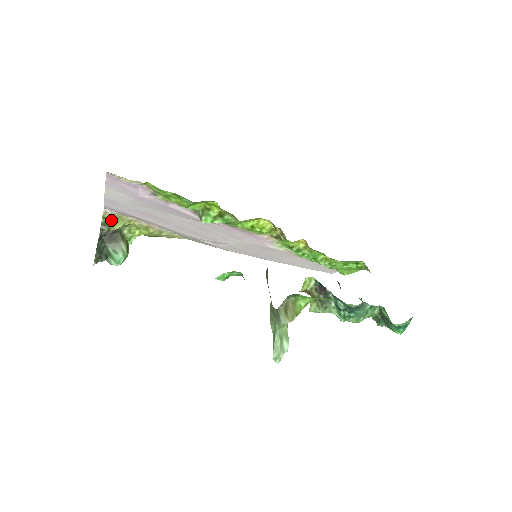
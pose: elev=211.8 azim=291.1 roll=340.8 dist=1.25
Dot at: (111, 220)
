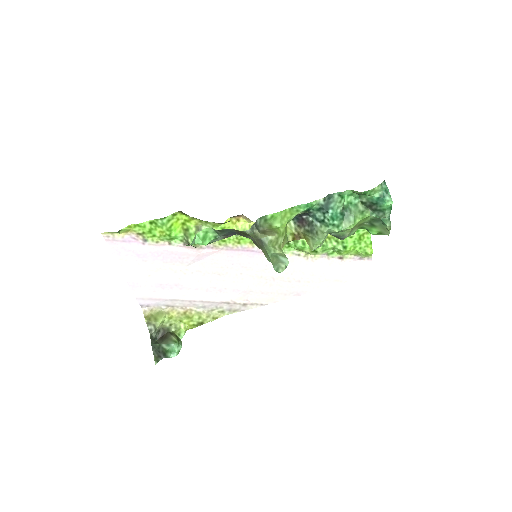
Dot at: (152, 317)
